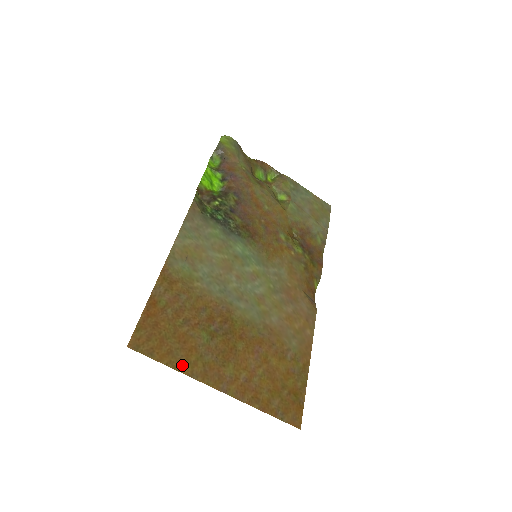
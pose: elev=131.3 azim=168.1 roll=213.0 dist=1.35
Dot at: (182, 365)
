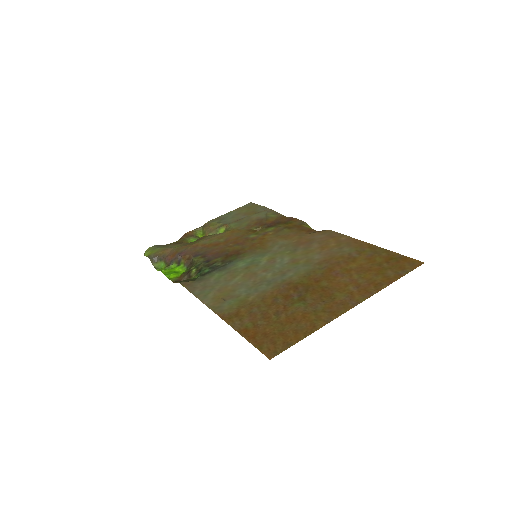
Dot at: (313, 326)
